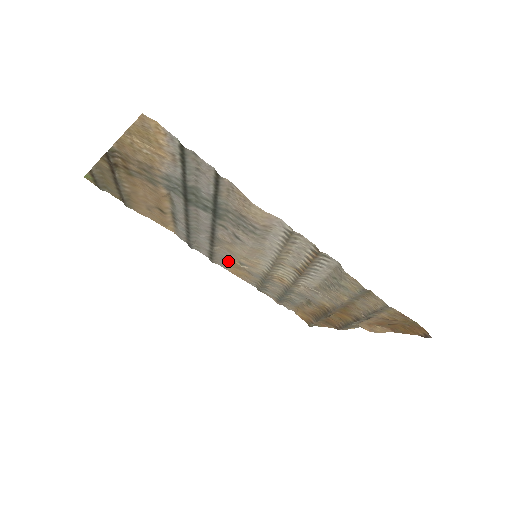
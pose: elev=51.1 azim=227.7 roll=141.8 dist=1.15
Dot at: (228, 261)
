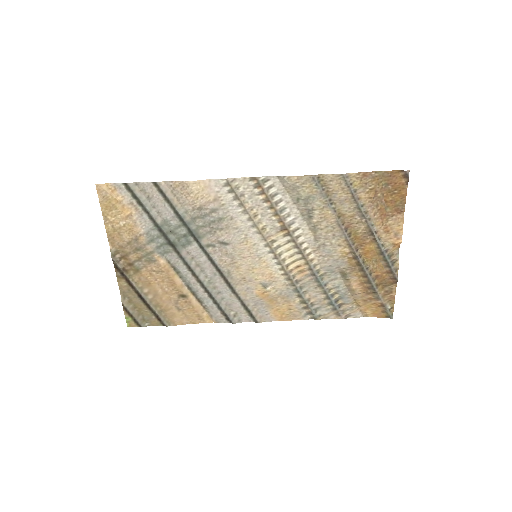
Dot at: (261, 302)
